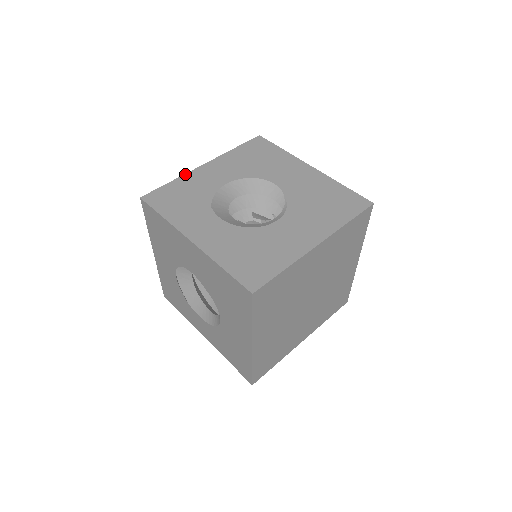
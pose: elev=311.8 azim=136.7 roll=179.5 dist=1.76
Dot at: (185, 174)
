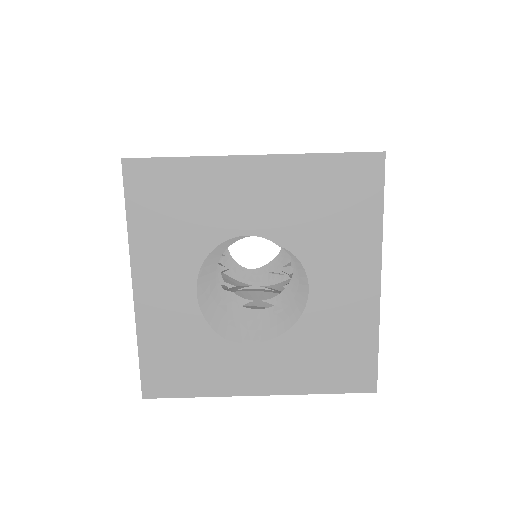
Dot at: (136, 324)
